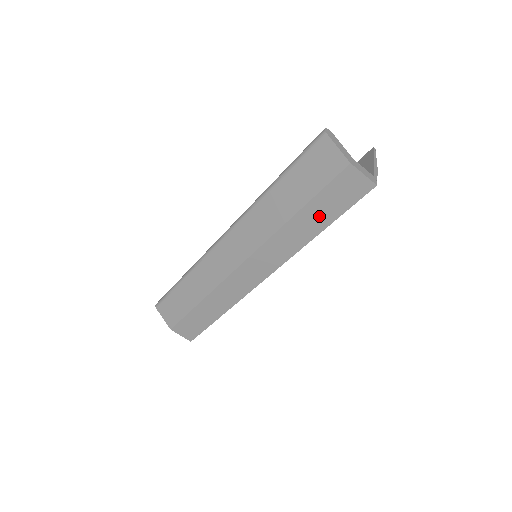
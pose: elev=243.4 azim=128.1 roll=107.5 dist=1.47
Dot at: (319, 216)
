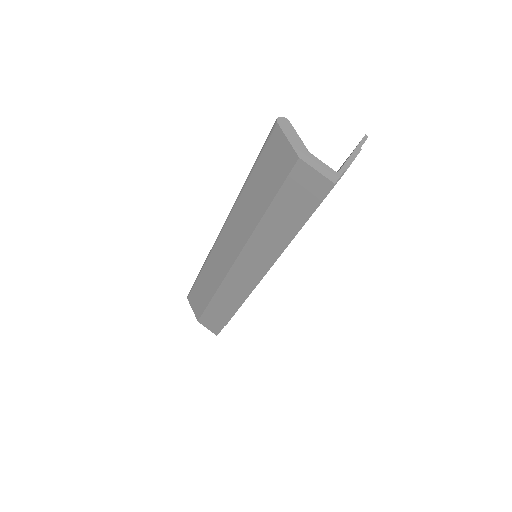
Dot at: (287, 218)
